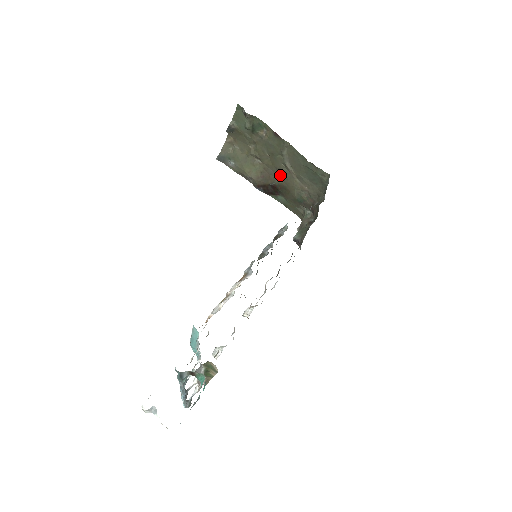
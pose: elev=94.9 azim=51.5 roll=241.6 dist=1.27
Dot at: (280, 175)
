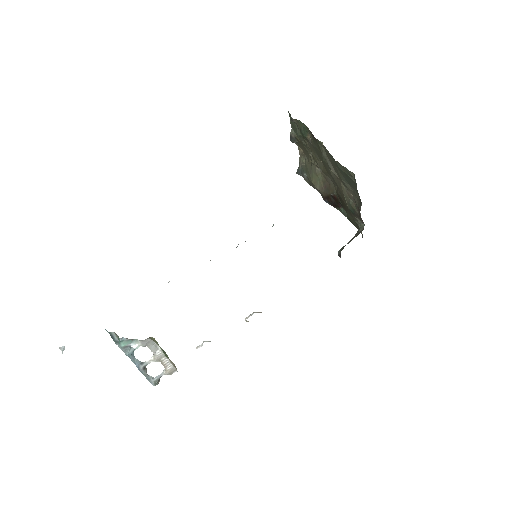
Dot at: (335, 183)
